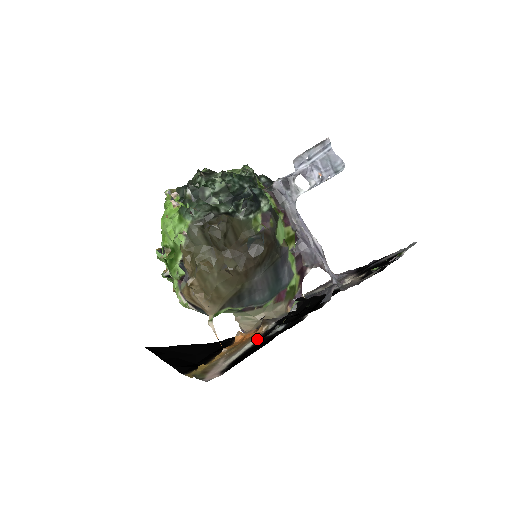
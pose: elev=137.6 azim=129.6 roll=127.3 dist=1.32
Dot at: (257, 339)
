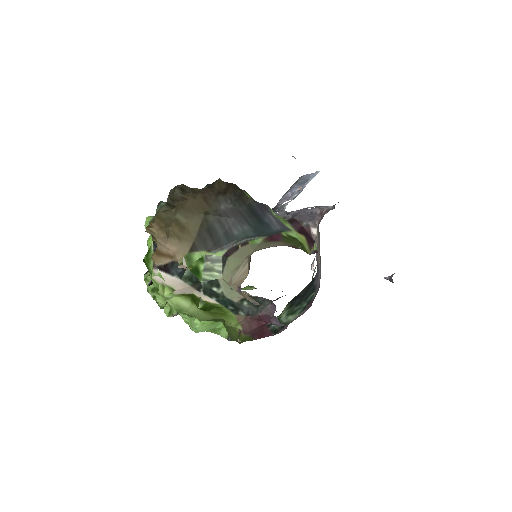
Dot at: occluded
